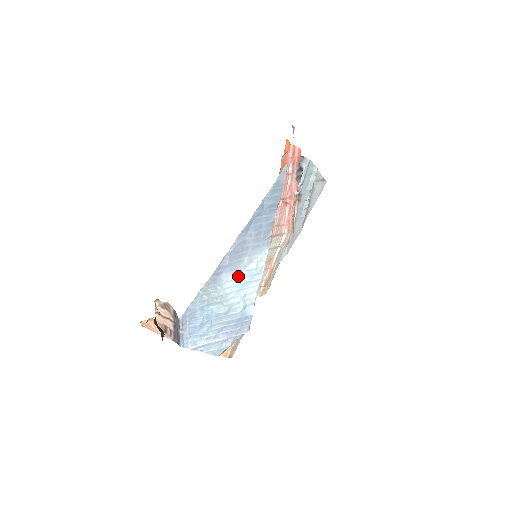
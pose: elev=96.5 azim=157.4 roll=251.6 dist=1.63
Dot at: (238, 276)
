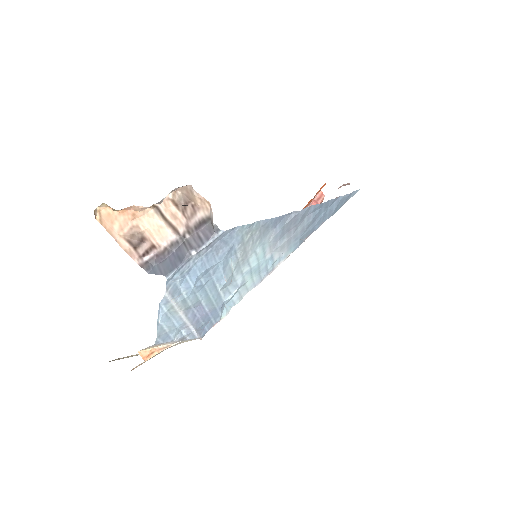
Dot at: (267, 252)
